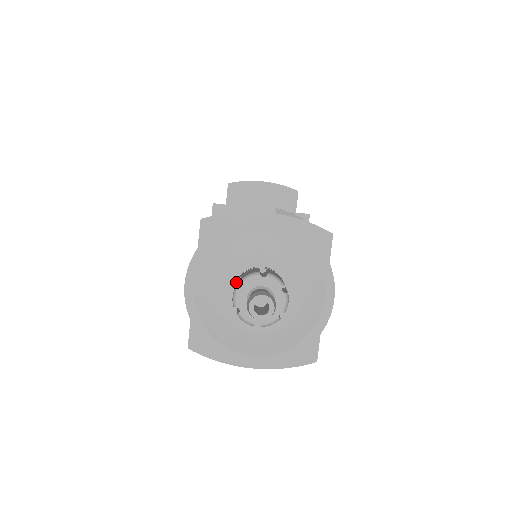
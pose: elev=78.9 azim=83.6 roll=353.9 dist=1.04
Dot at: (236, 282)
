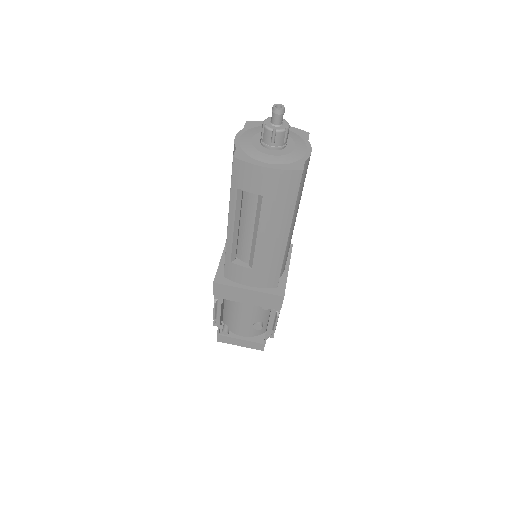
Dot at: occluded
